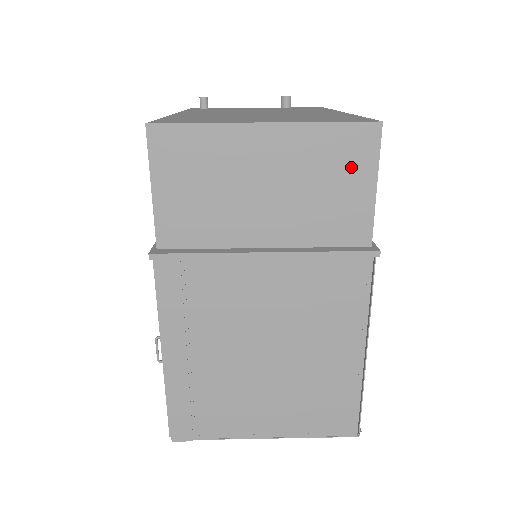
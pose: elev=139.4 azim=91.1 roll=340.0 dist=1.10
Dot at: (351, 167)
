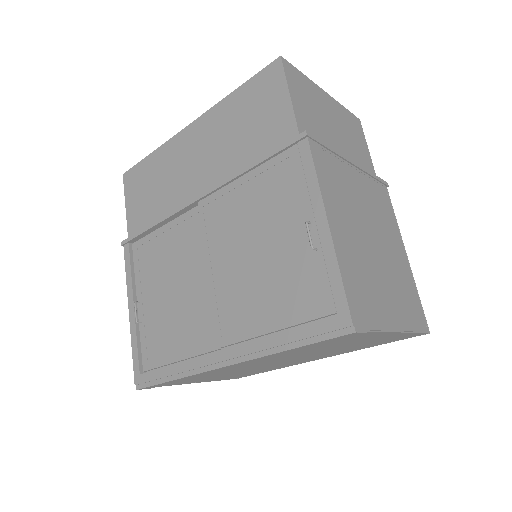
Dot at: (358, 135)
